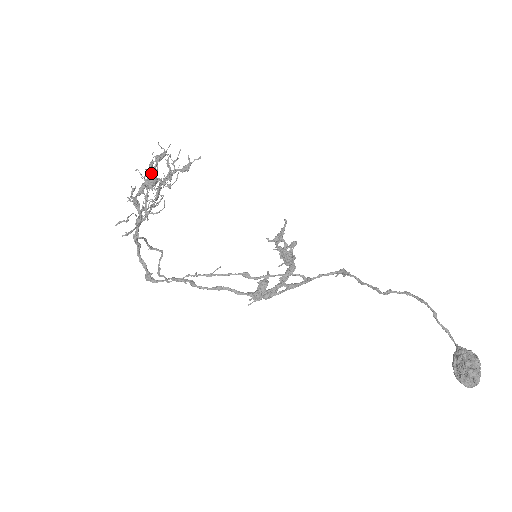
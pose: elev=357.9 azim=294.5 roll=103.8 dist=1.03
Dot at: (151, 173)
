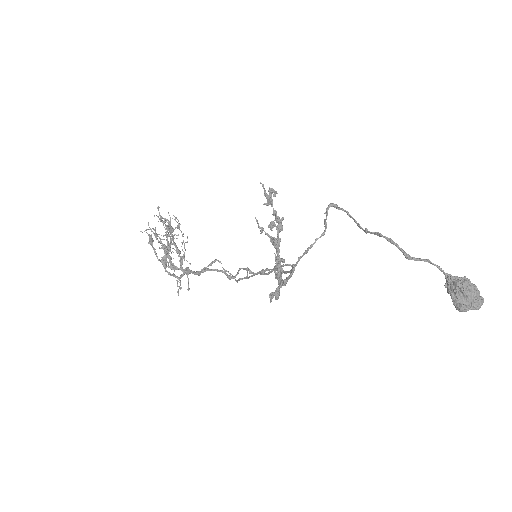
Dot at: occluded
